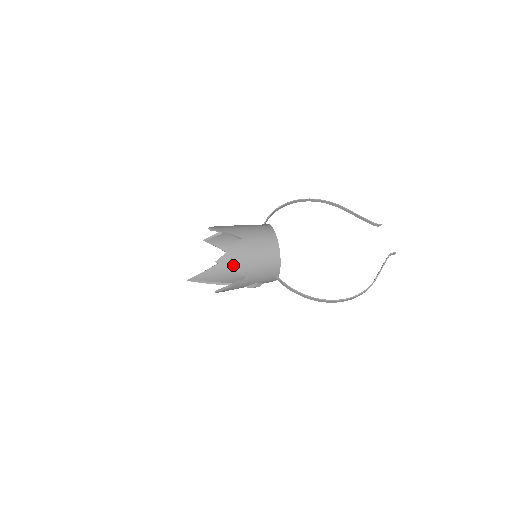
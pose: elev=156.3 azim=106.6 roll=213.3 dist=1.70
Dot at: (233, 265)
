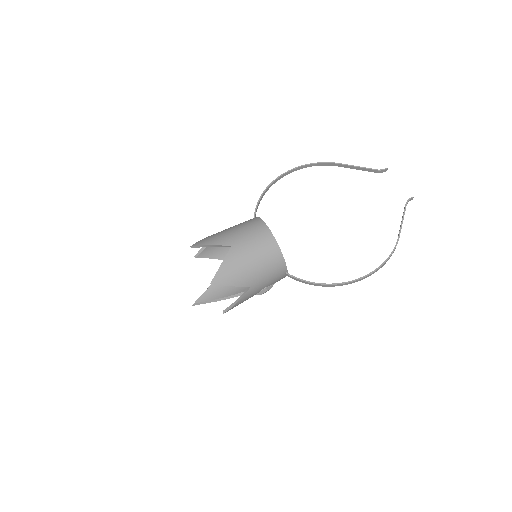
Dot at: (231, 280)
